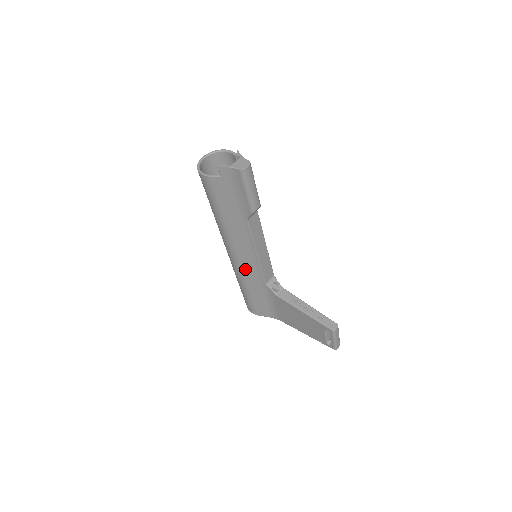
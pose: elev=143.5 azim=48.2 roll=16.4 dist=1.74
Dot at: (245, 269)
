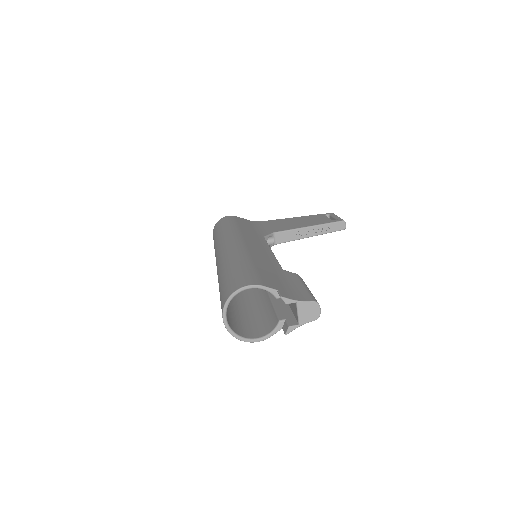
Dot at: occluded
